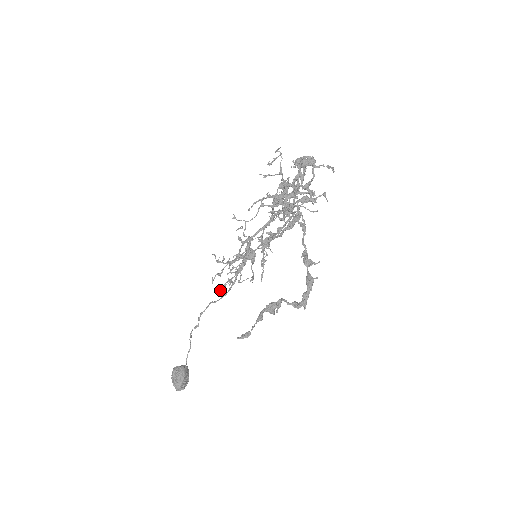
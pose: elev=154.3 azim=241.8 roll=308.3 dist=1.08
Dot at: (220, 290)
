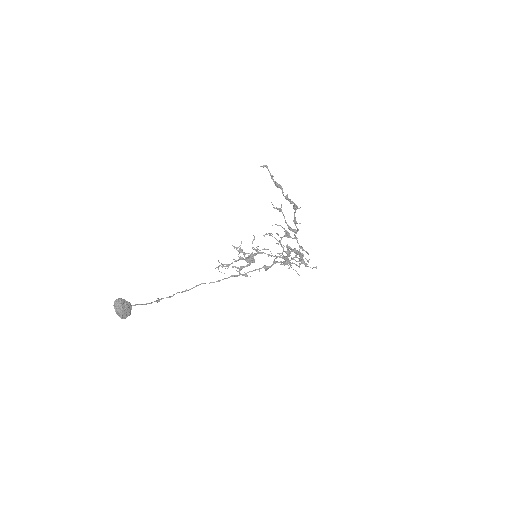
Dot at: (218, 267)
